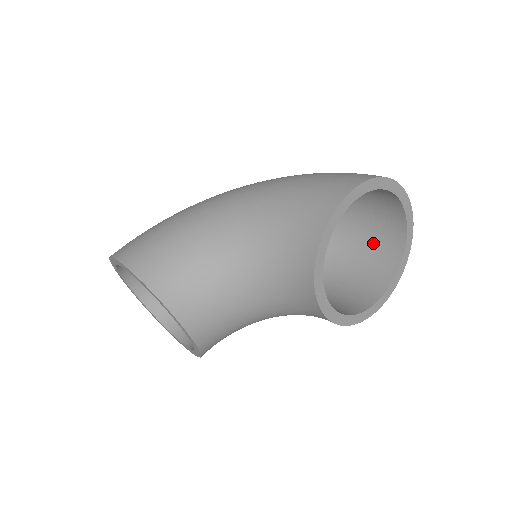
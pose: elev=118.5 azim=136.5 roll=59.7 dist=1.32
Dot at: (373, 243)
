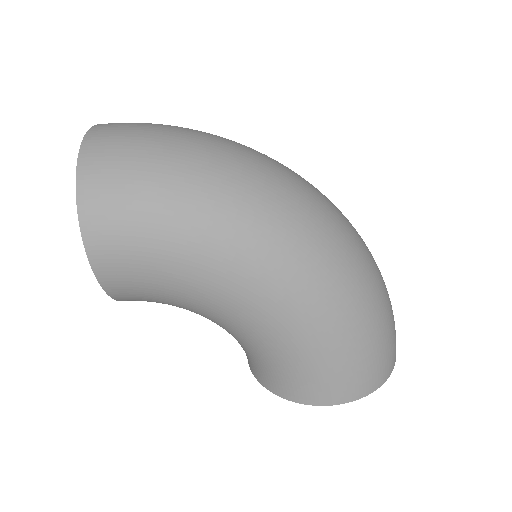
Dot at: occluded
